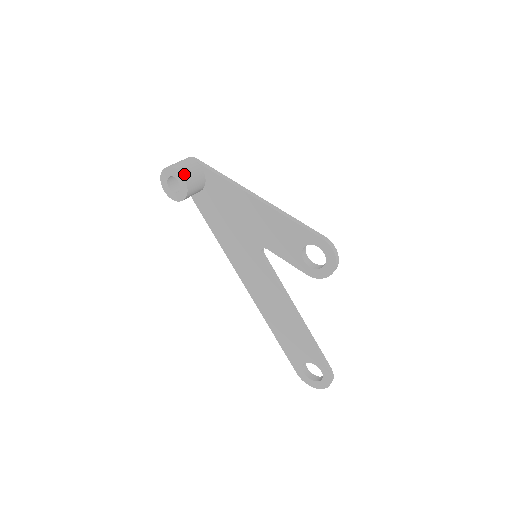
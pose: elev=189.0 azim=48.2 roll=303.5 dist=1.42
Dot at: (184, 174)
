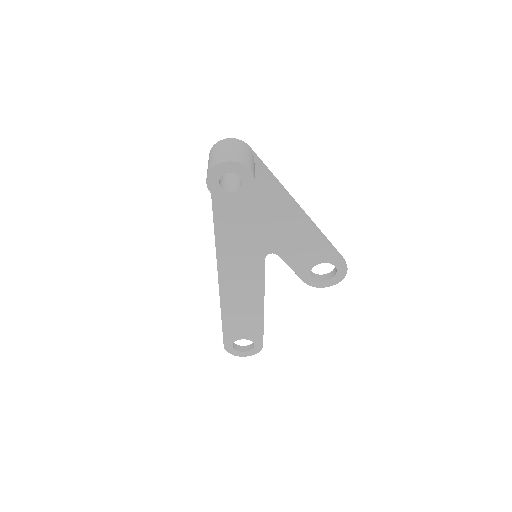
Dot at: occluded
